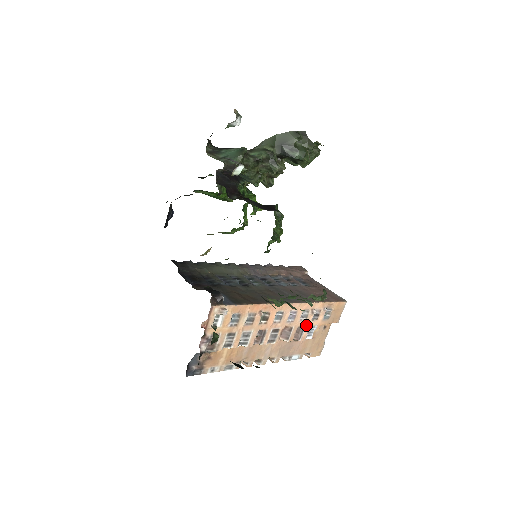
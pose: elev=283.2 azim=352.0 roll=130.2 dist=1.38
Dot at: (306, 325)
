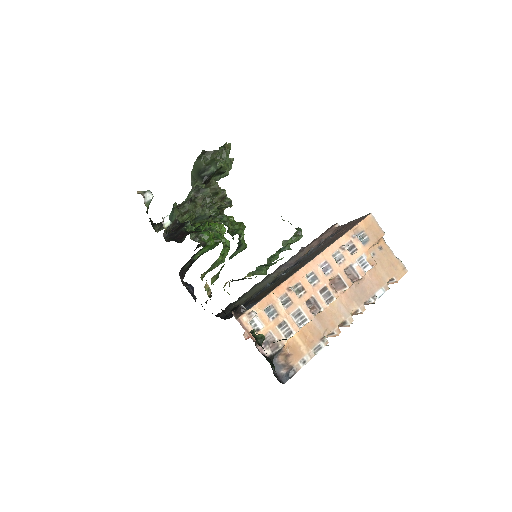
Dot at: (351, 262)
